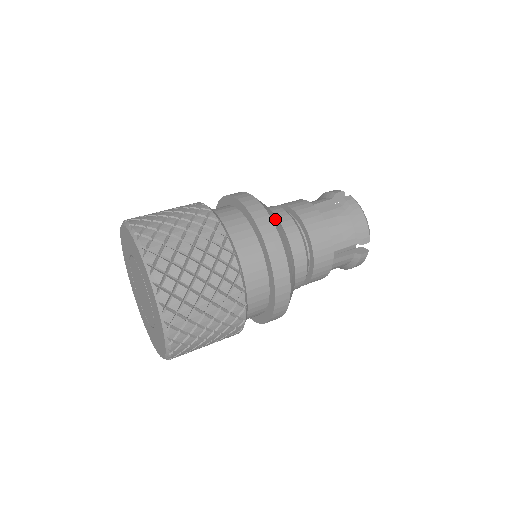
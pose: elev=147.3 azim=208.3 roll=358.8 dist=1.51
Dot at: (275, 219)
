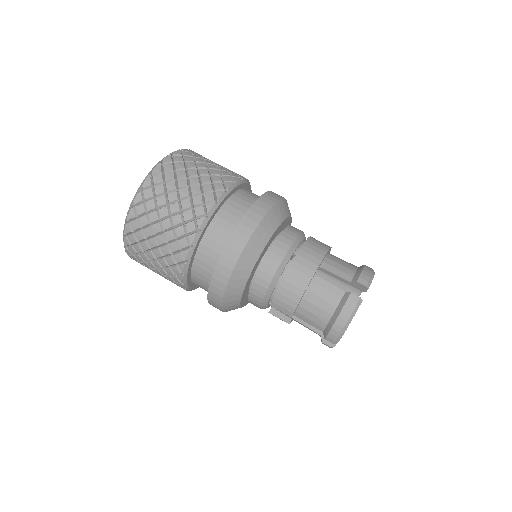
Dot at: occluded
